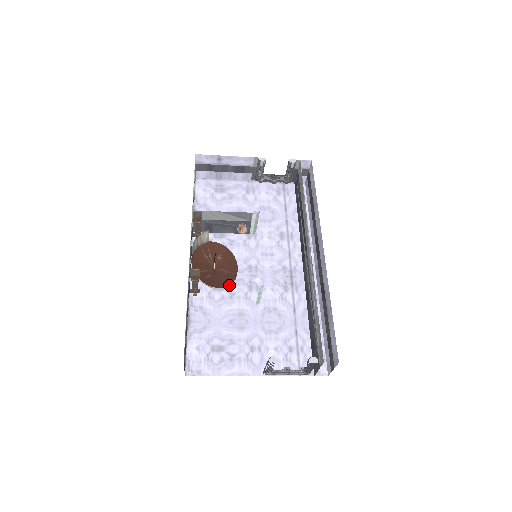
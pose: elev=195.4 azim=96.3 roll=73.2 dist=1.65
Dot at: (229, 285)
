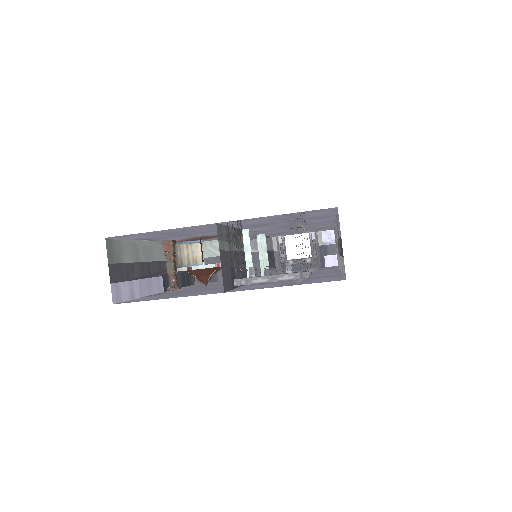
Dot at: (214, 265)
